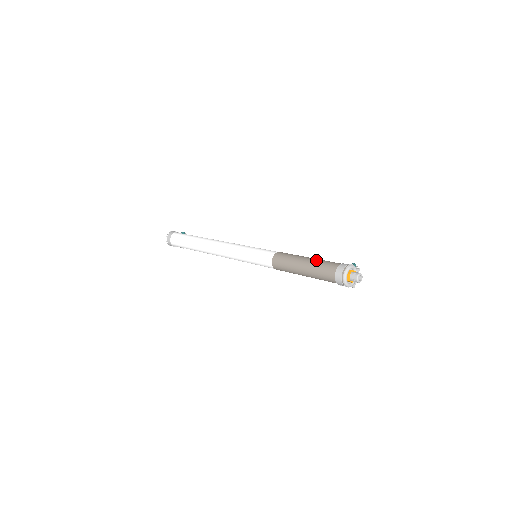
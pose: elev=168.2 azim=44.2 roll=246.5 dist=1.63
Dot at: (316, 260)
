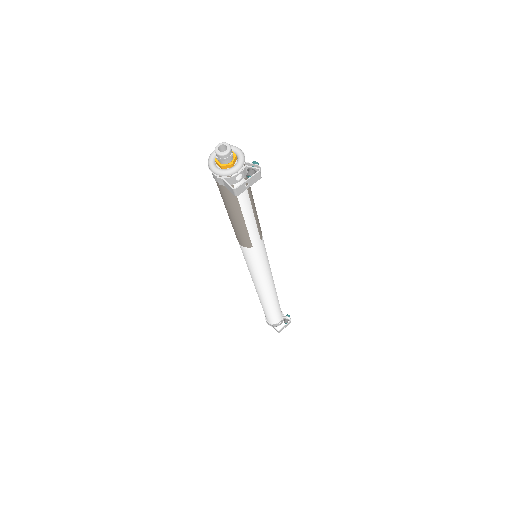
Dot at: occluded
